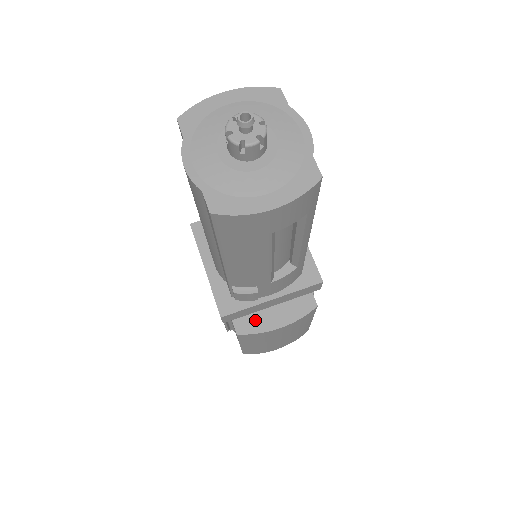
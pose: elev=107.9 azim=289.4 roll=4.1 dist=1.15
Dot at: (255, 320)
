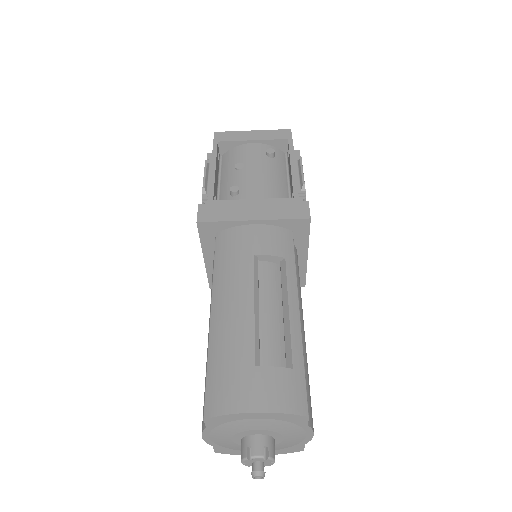
Dot at: occluded
